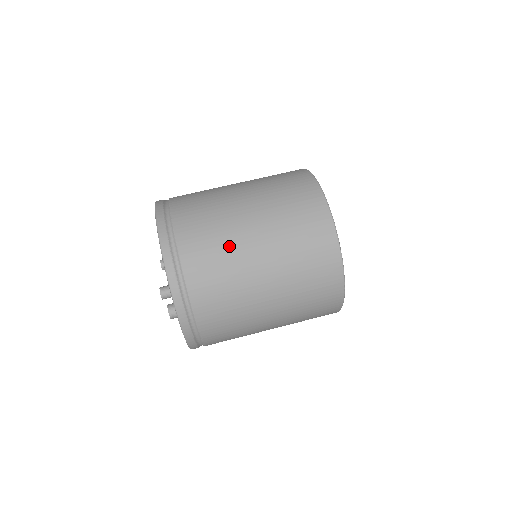
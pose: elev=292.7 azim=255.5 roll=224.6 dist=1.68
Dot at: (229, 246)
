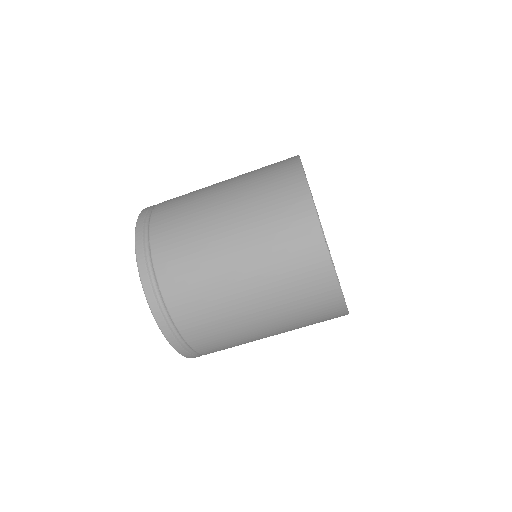
Dot at: (241, 339)
